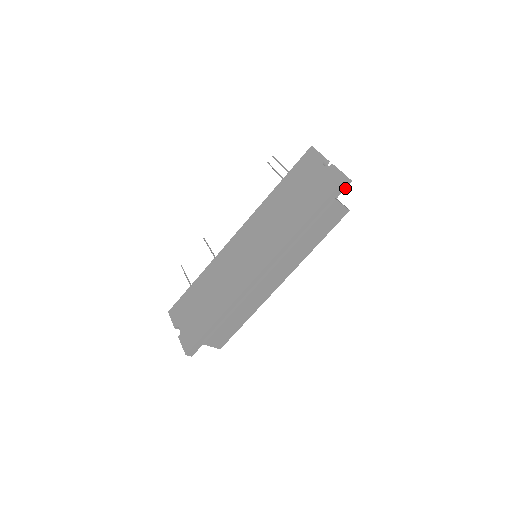
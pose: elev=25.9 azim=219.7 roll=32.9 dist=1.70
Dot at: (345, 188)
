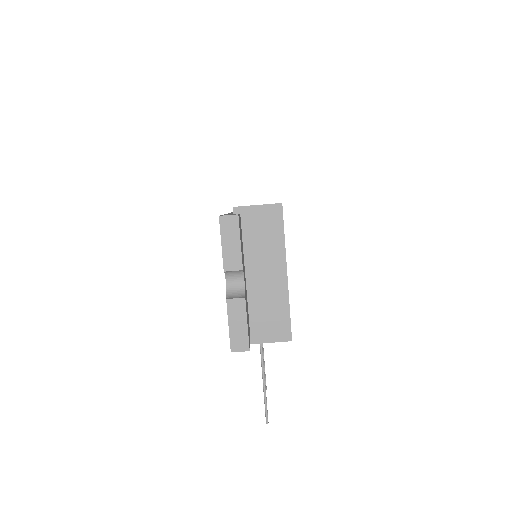
Dot at: occluded
